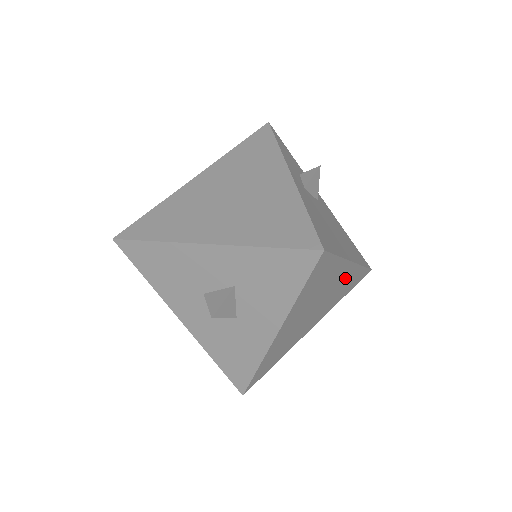
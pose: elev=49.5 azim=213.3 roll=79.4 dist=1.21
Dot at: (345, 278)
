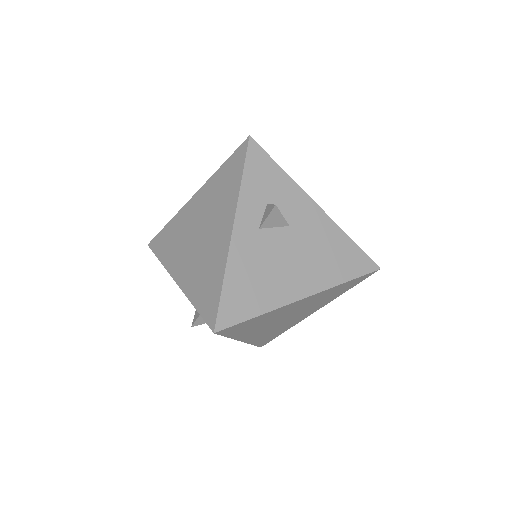
Dot at: (314, 298)
